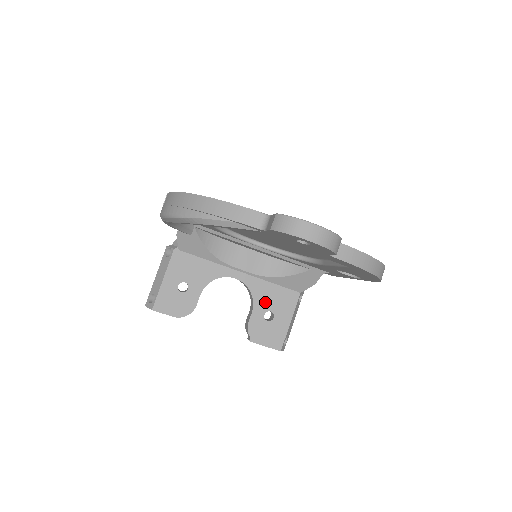
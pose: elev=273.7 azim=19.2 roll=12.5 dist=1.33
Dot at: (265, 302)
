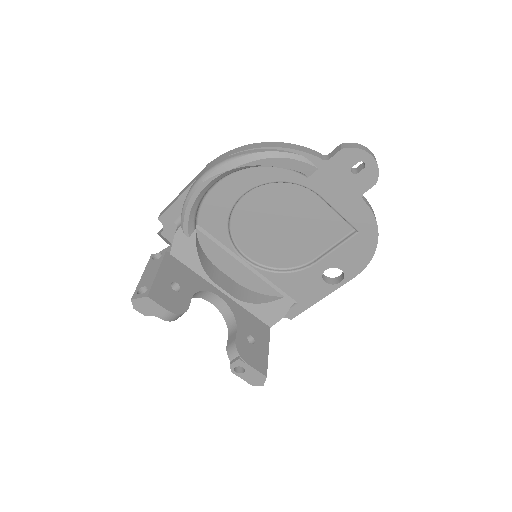
Dot at: (245, 326)
